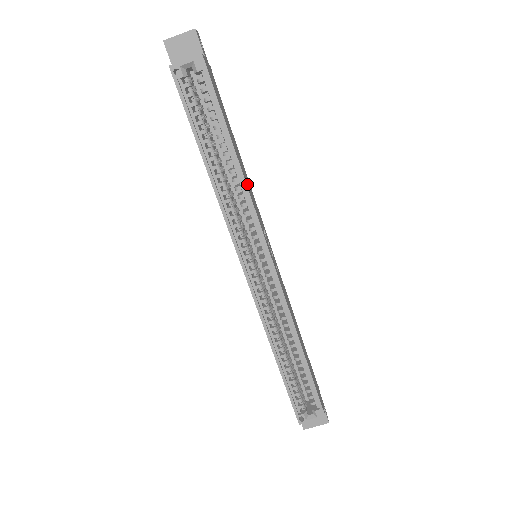
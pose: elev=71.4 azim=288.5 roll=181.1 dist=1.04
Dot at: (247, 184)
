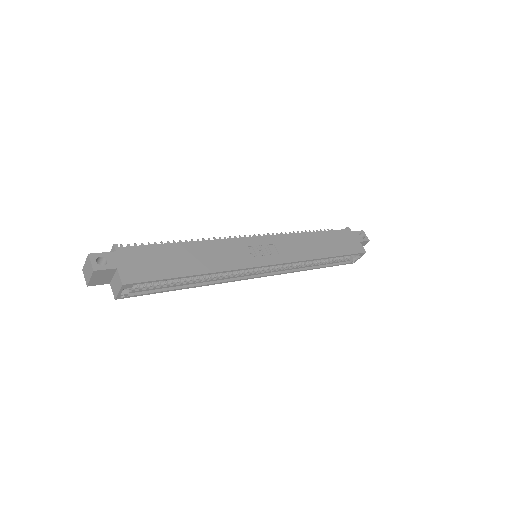
Dot at: (217, 264)
